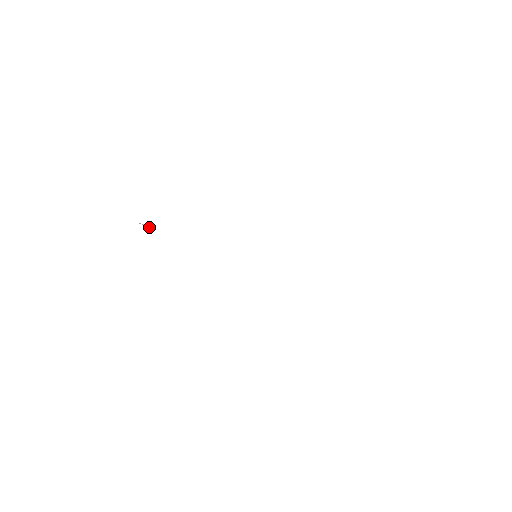
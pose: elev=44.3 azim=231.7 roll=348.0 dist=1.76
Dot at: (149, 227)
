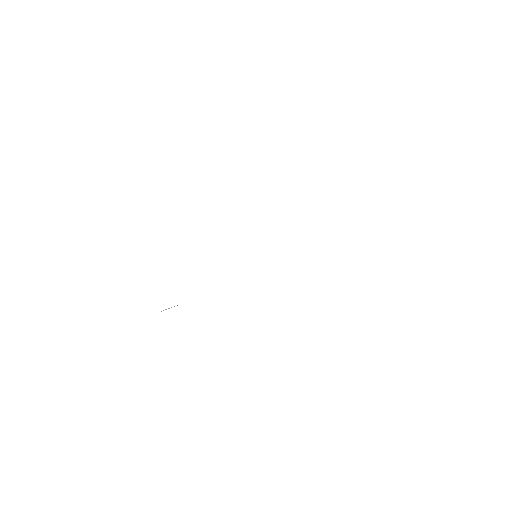
Dot at: occluded
